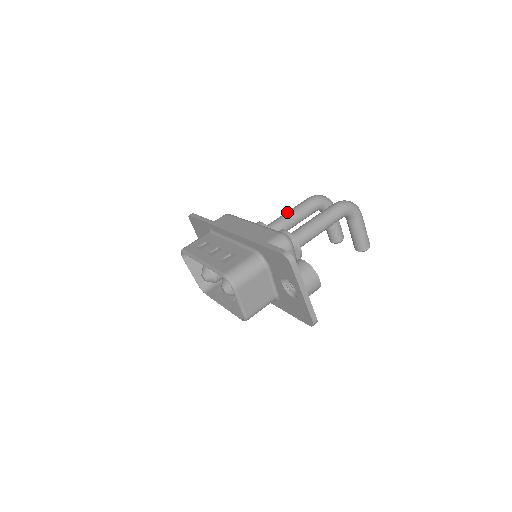
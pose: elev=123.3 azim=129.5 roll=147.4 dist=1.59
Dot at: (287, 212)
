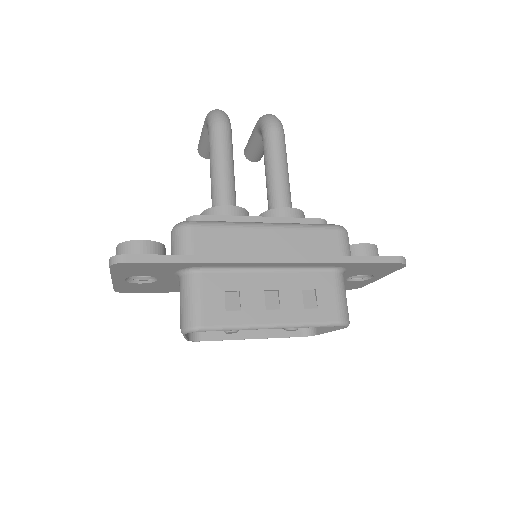
Dot at: (223, 166)
